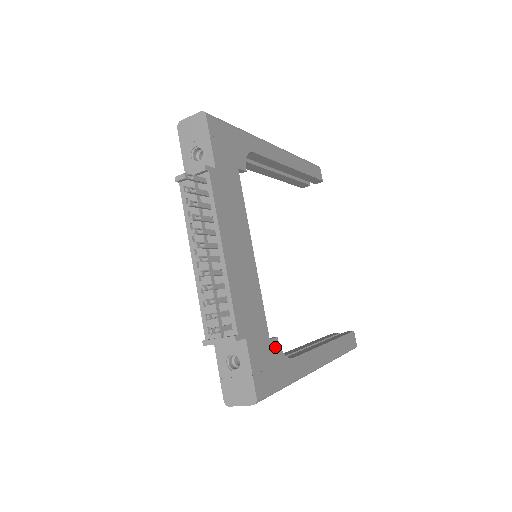
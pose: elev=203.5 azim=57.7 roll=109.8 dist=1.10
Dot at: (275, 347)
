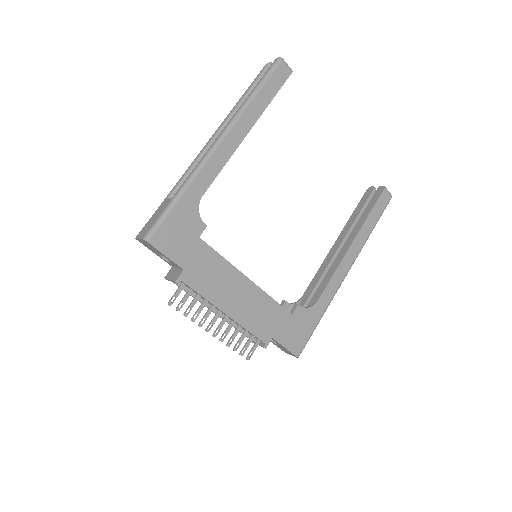
Dot at: (299, 313)
